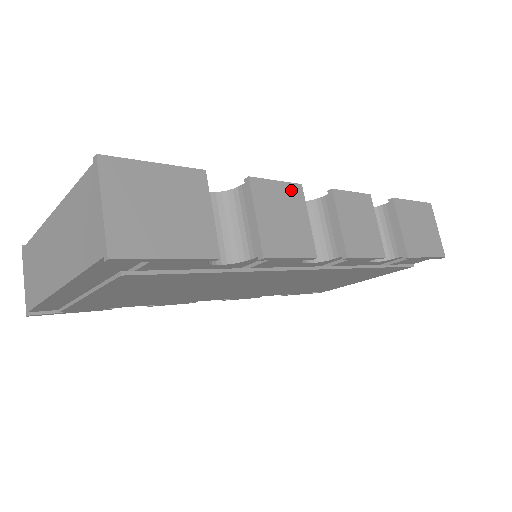
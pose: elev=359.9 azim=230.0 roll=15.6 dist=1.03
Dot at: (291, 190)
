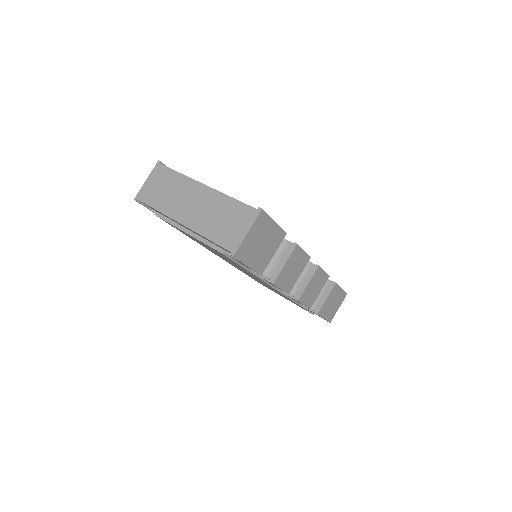
Dot at: (305, 258)
